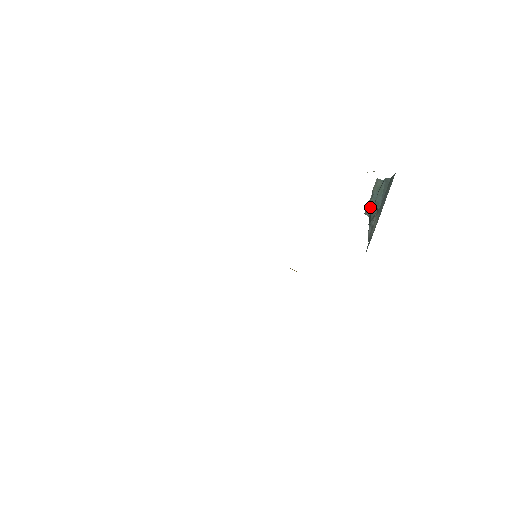
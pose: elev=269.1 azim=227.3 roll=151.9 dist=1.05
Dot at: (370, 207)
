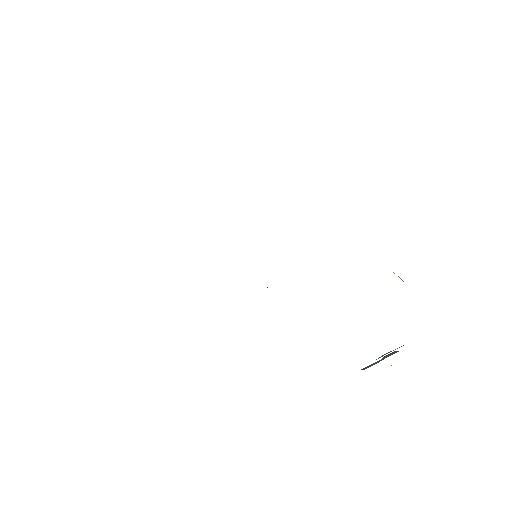
Dot at: (371, 365)
